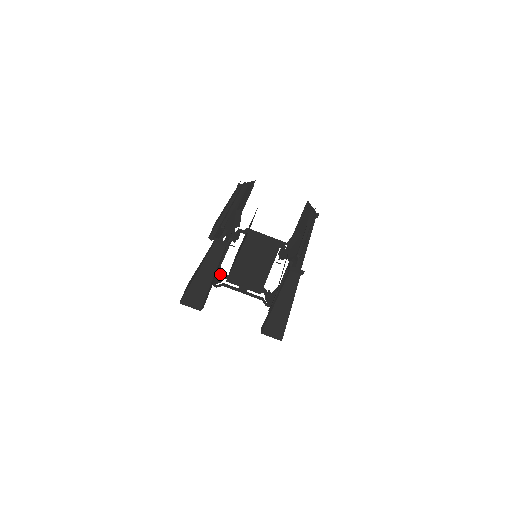
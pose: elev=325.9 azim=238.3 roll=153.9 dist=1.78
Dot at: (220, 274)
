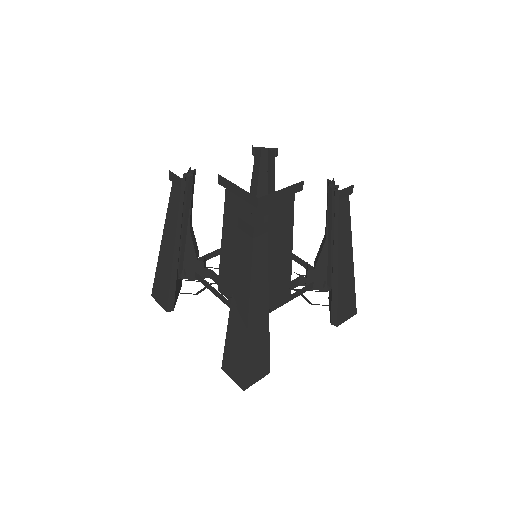
Dot at: (196, 259)
